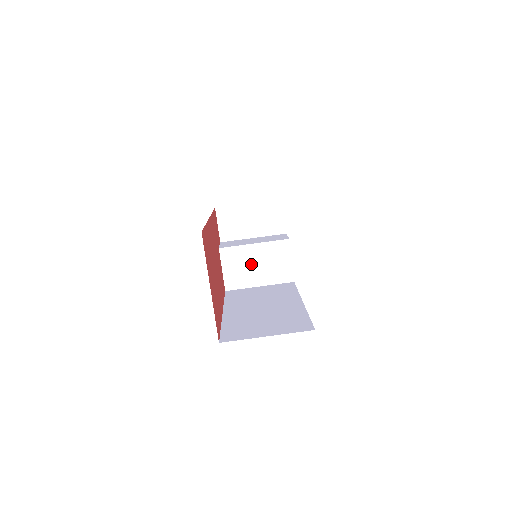
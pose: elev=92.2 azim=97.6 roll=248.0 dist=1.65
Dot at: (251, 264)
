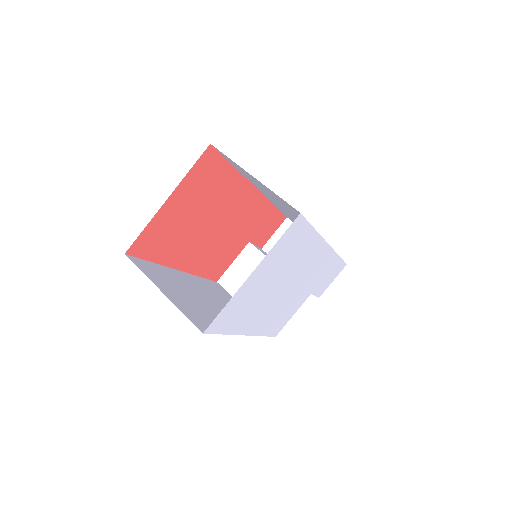
Dot at: occluded
